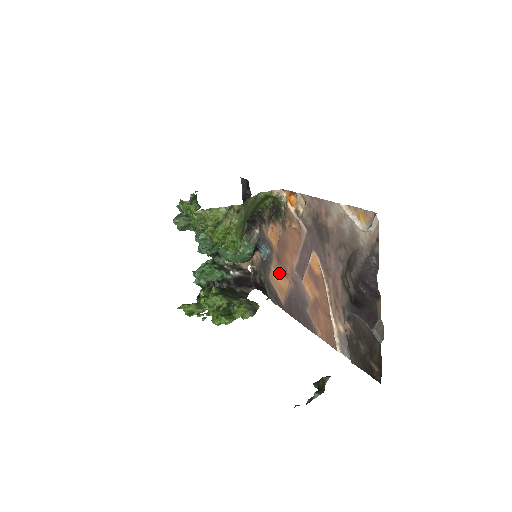
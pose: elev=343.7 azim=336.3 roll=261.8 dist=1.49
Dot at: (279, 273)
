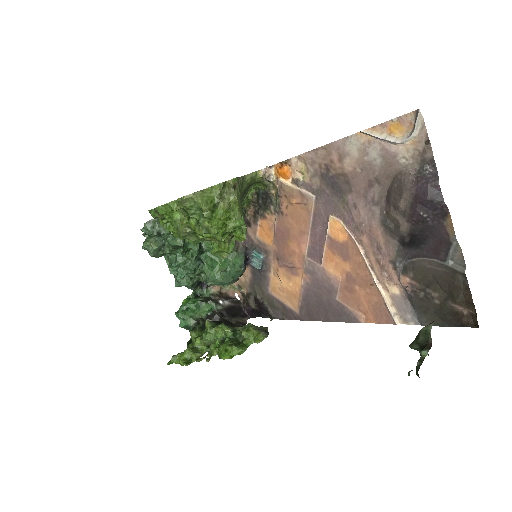
Dot at: (283, 275)
